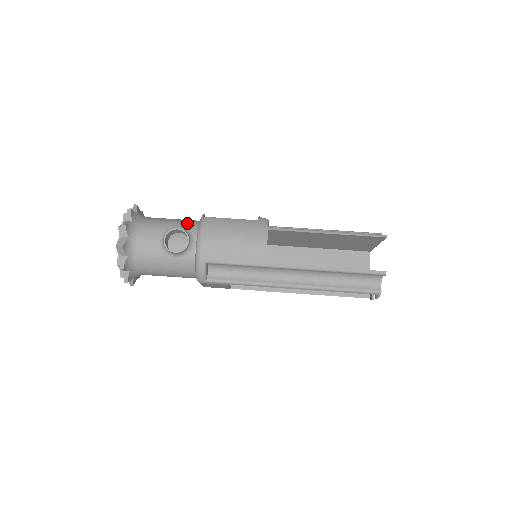
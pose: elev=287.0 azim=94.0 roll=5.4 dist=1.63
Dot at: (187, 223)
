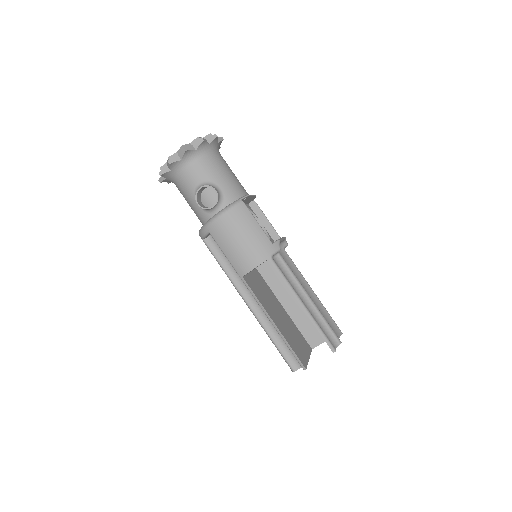
Dot at: (231, 189)
